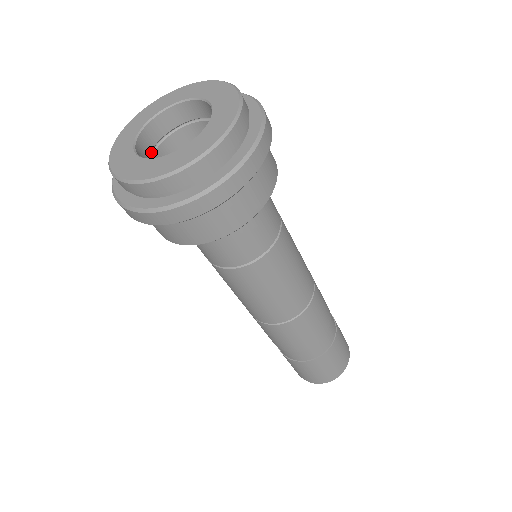
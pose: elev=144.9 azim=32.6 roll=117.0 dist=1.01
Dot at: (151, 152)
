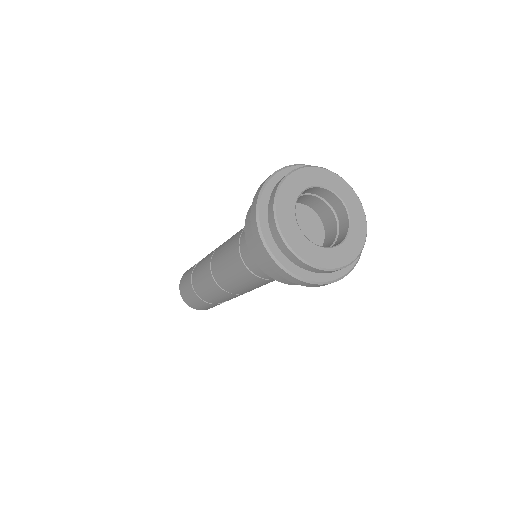
Dot at: occluded
